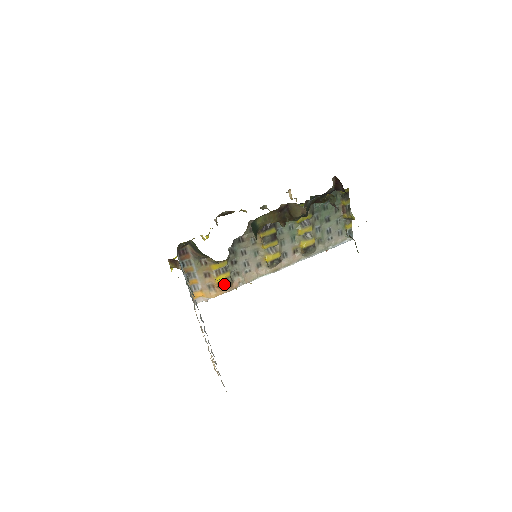
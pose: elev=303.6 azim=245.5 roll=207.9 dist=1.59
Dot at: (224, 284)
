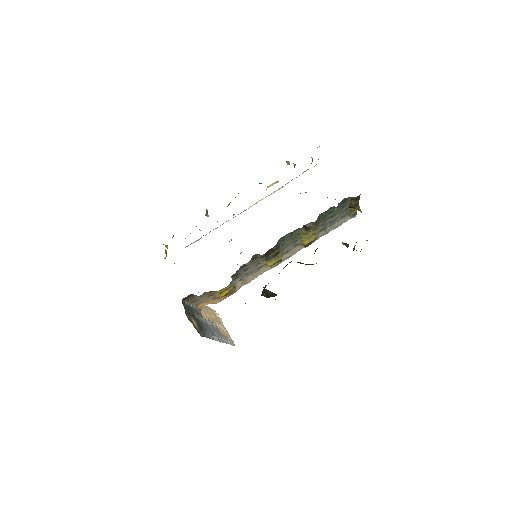
Dot at: (228, 294)
